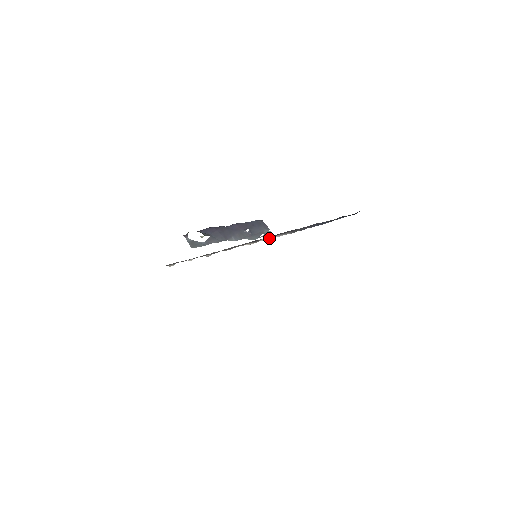
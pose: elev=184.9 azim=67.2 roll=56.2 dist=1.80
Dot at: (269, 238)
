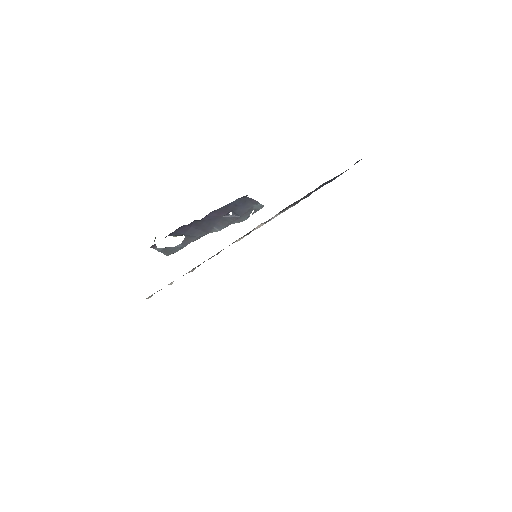
Dot at: (265, 223)
